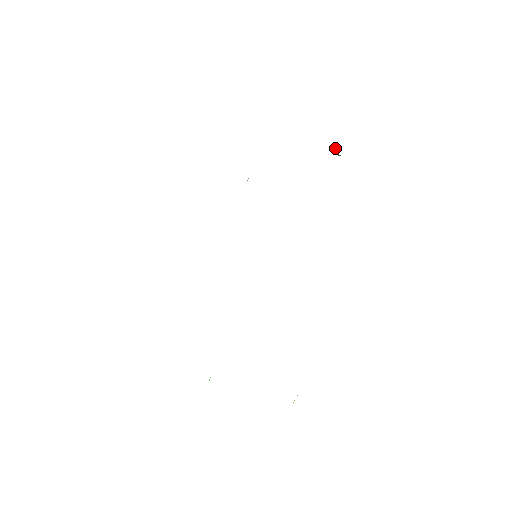
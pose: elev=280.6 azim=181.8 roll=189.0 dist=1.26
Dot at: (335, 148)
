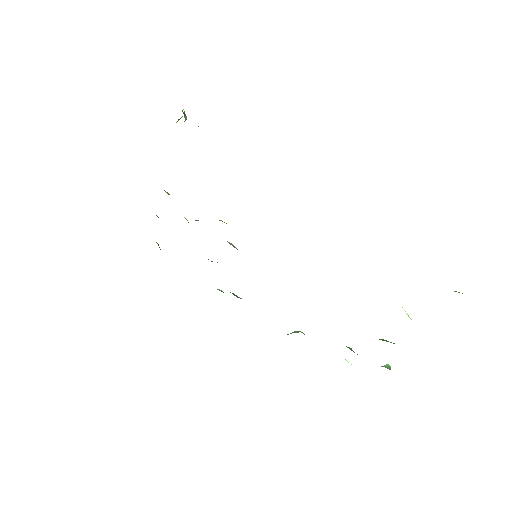
Dot at: (177, 121)
